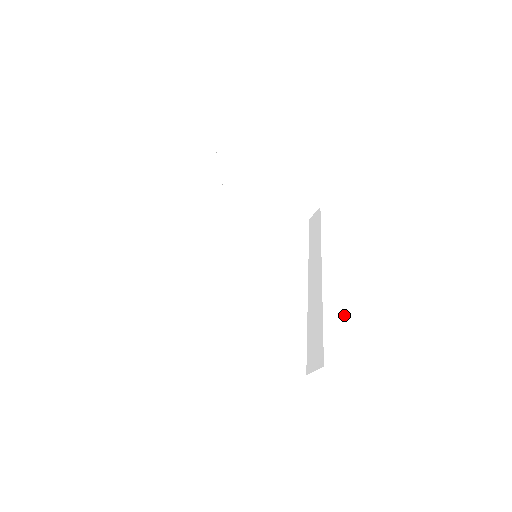
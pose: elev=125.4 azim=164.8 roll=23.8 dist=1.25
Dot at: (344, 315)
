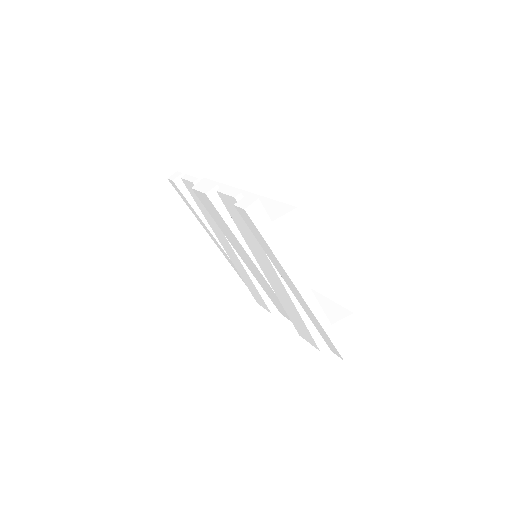
Dot at: occluded
